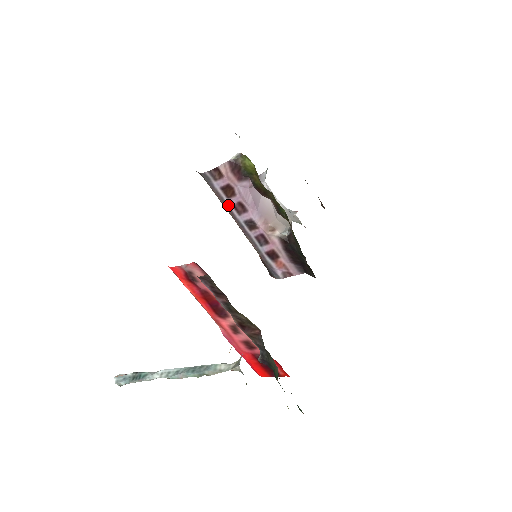
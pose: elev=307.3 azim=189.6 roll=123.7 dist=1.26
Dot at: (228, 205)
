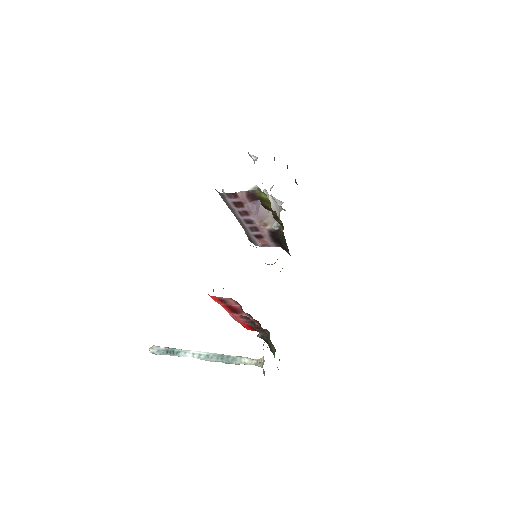
Dot at: (234, 210)
